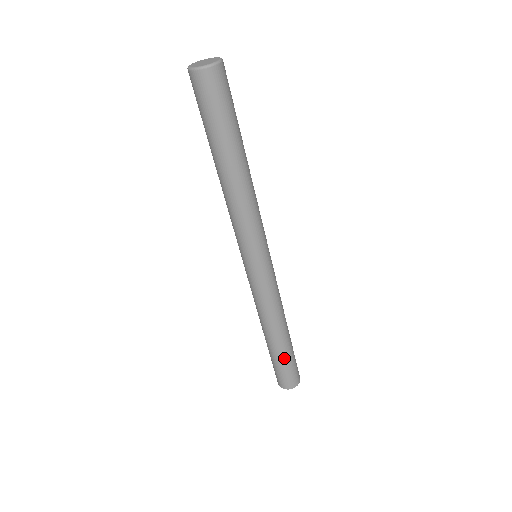
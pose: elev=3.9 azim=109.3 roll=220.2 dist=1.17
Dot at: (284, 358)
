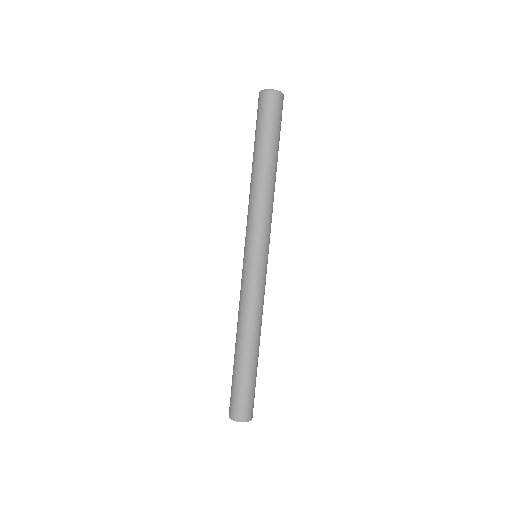
Dot at: (253, 375)
